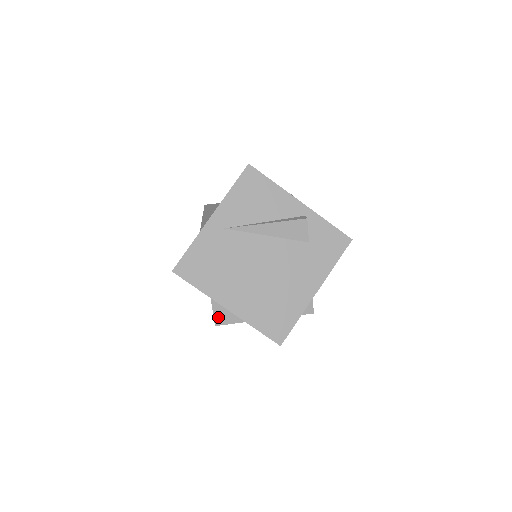
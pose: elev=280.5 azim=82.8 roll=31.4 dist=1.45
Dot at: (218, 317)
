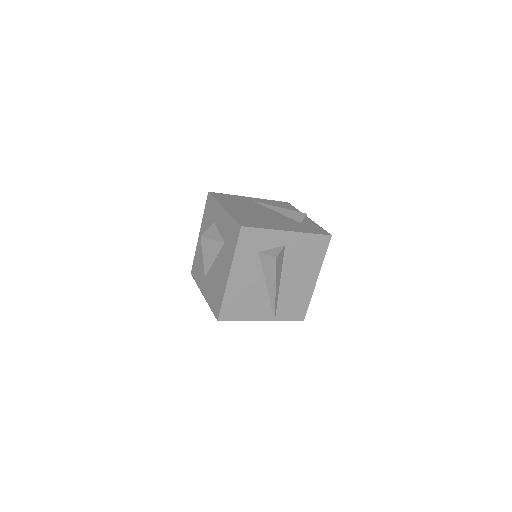
Dot at: (208, 233)
